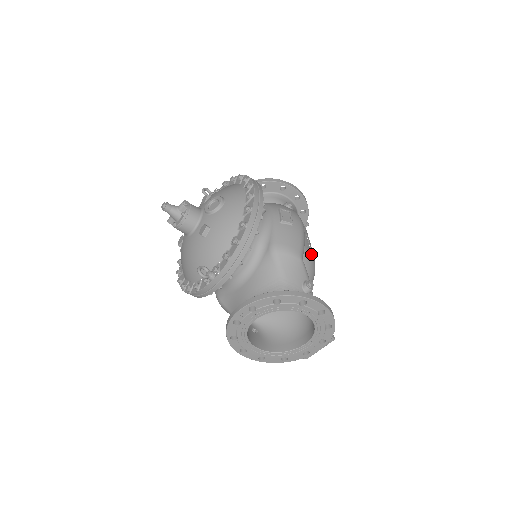
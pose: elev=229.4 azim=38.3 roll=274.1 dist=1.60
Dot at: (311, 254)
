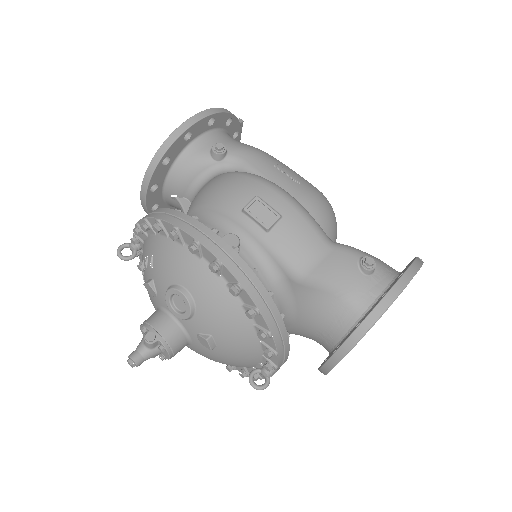
Dot at: (309, 192)
